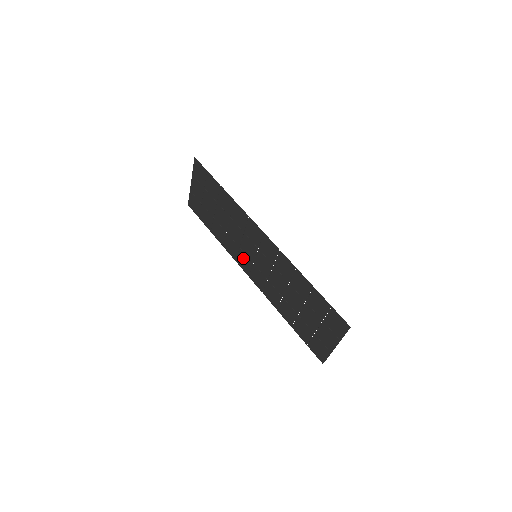
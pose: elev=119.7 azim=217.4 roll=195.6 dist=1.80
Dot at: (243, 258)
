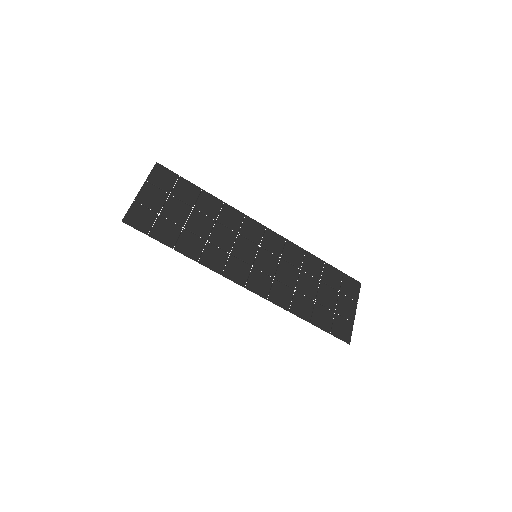
Dot at: (248, 232)
